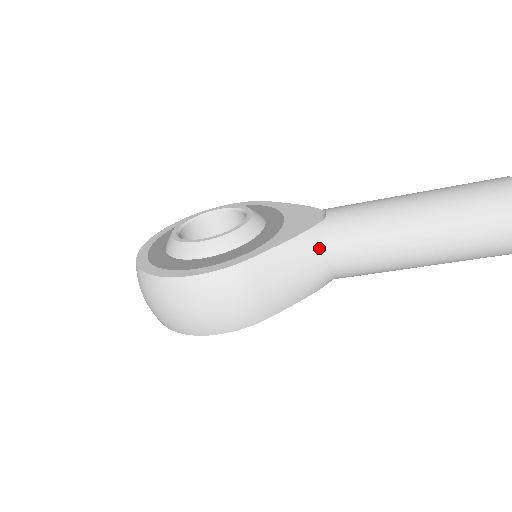
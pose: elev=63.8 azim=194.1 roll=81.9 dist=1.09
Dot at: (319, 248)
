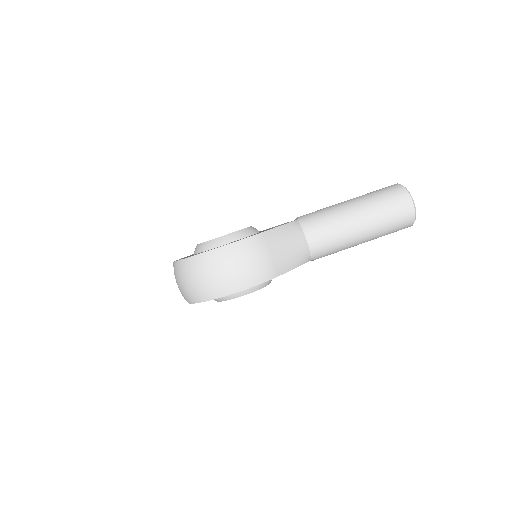
Dot at: (300, 231)
